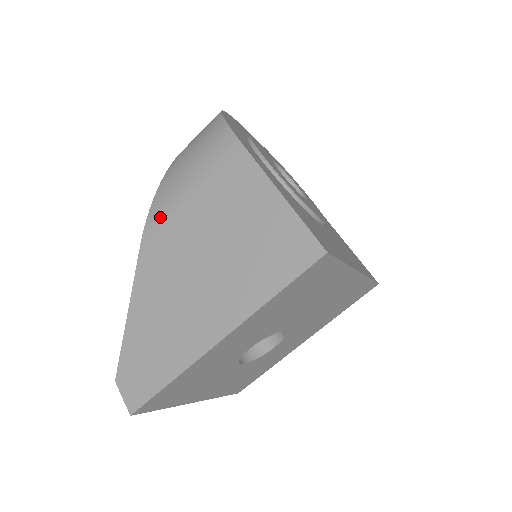
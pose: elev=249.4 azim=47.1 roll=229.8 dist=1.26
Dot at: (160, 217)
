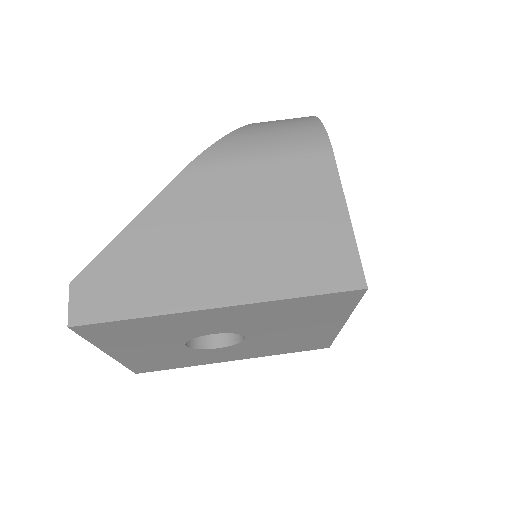
Dot at: (216, 161)
